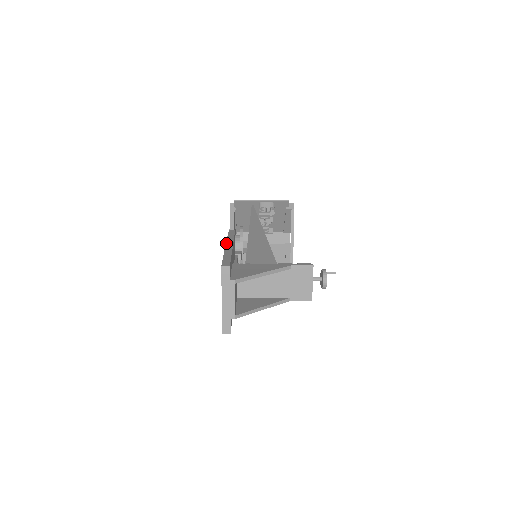
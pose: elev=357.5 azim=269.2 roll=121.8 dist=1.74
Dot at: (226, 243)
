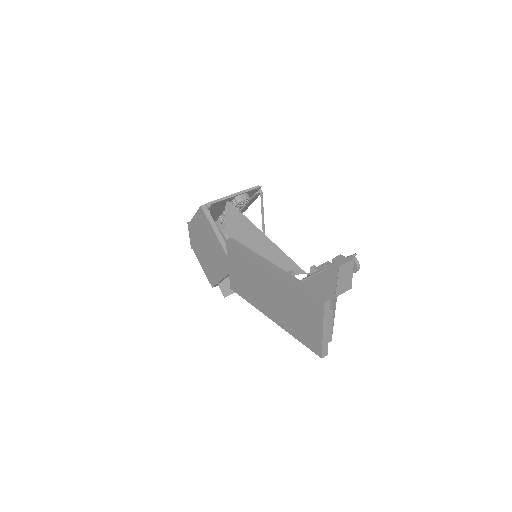
Dot at: (264, 264)
